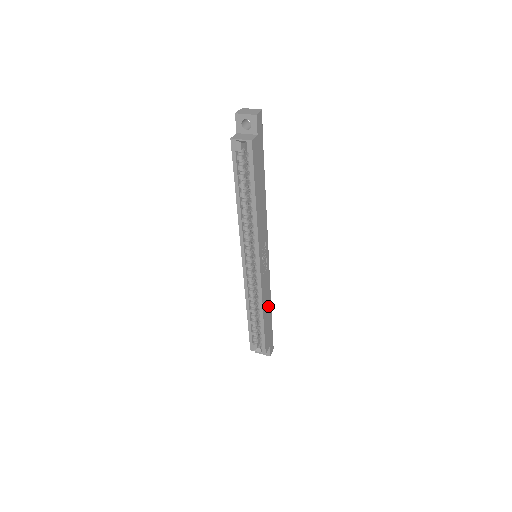
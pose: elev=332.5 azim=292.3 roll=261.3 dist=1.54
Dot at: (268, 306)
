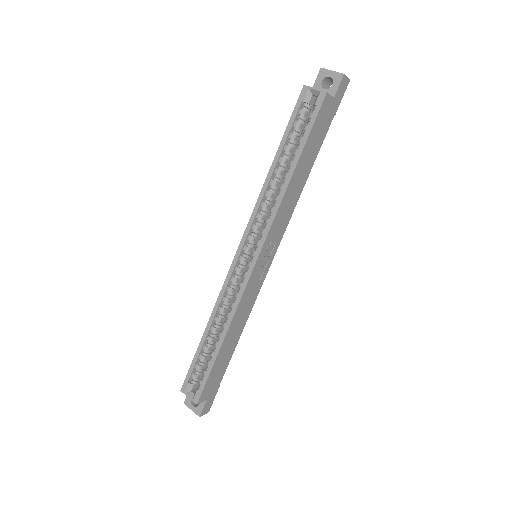
Dot at: (235, 336)
